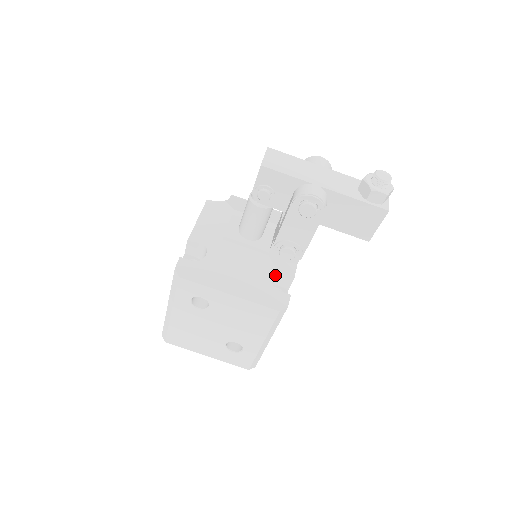
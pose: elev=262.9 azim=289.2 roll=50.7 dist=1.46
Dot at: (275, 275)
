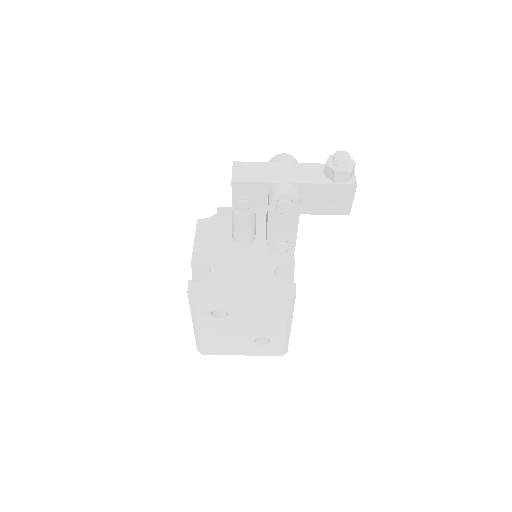
Dot at: (277, 269)
